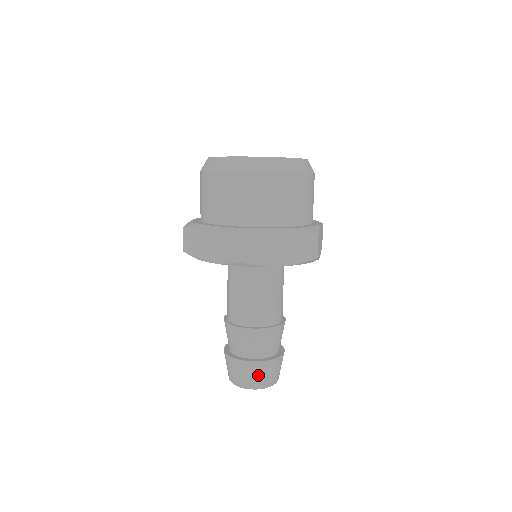
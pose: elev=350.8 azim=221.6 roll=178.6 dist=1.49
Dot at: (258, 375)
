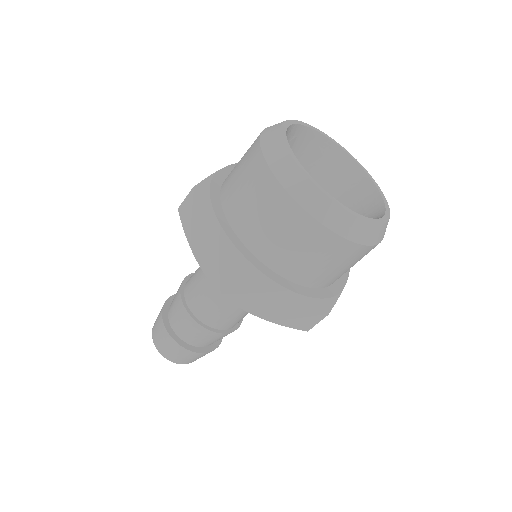
Dot at: (178, 355)
